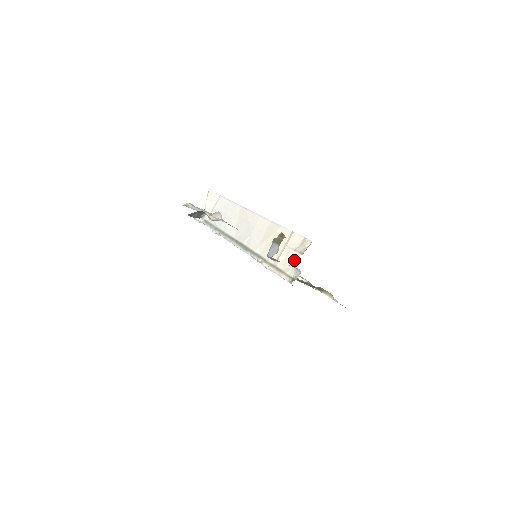
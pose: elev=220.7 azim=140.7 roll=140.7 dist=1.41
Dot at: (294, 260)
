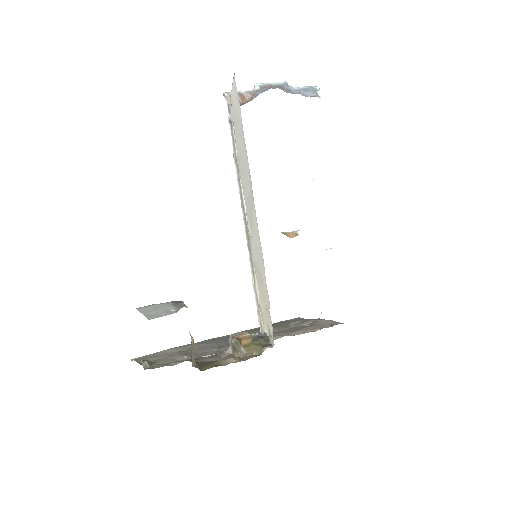
Dot at: (265, 328)
